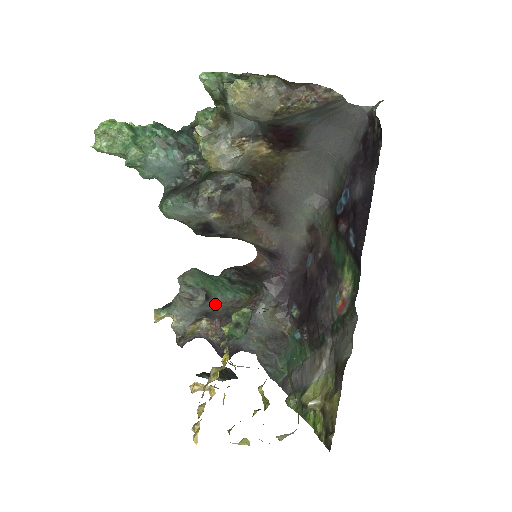
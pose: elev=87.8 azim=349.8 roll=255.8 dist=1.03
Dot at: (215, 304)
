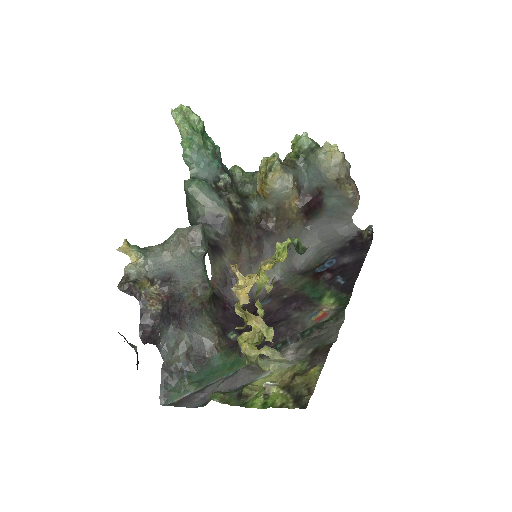
Dot at: (191, 272)
